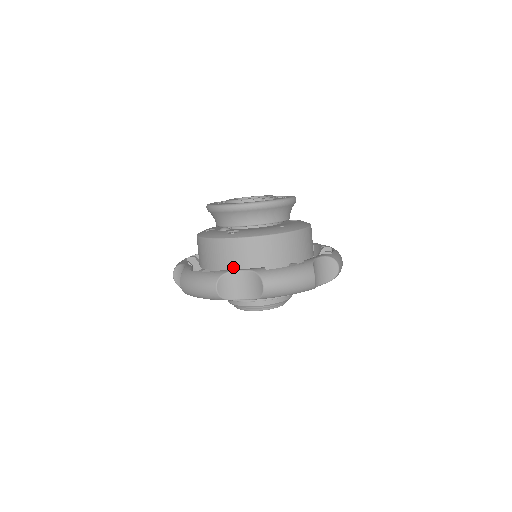
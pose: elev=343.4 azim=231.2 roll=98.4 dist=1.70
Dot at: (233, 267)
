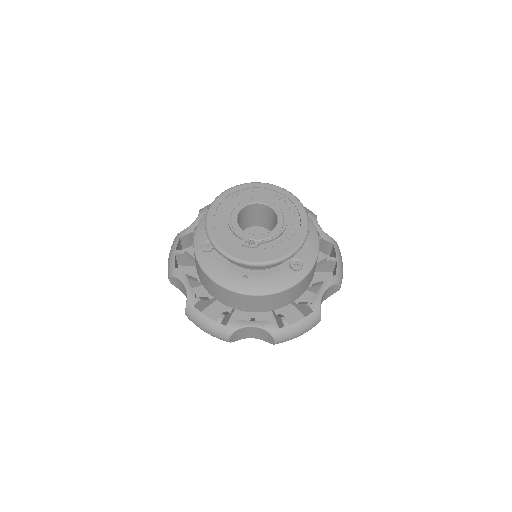
Dot at: occluded
